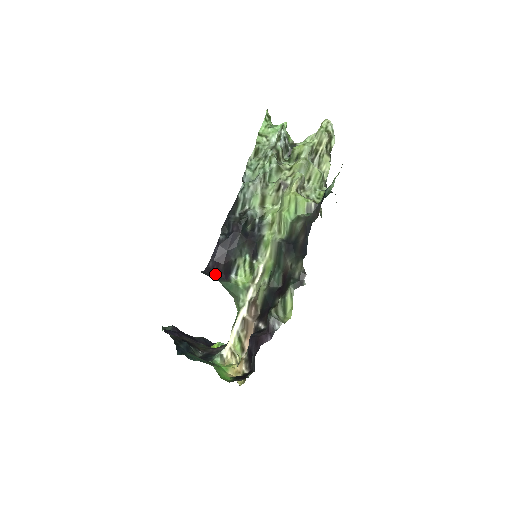
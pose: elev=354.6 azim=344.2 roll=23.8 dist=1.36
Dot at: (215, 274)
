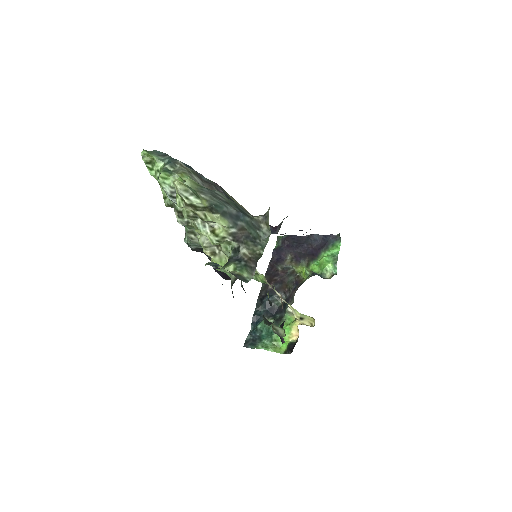
Dot at: occluded
